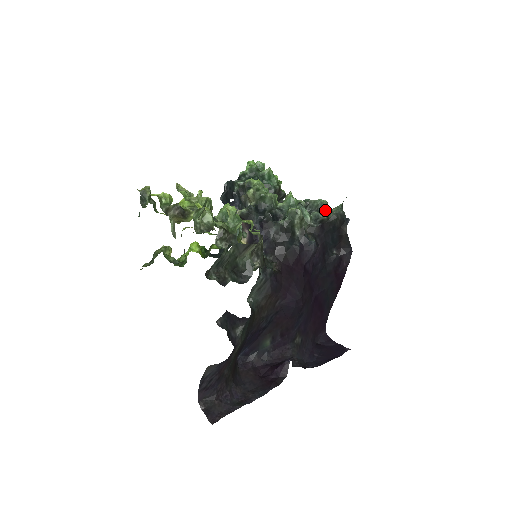
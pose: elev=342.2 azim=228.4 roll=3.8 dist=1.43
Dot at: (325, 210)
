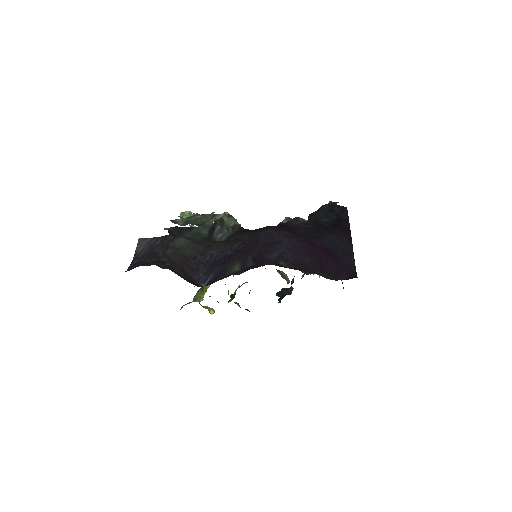
Dot at: occluded
